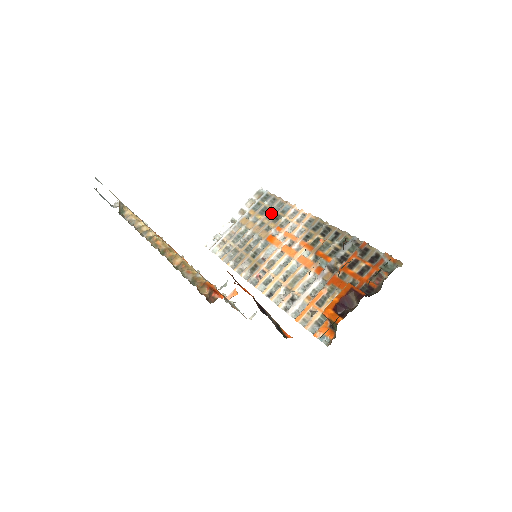
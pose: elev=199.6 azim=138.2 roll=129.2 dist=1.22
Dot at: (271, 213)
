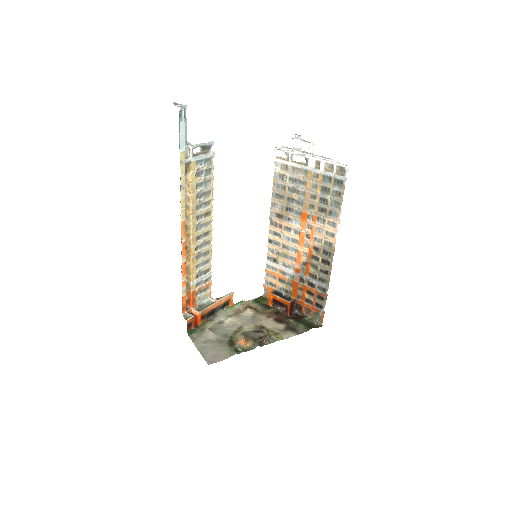
Dot at: (325, 201)
